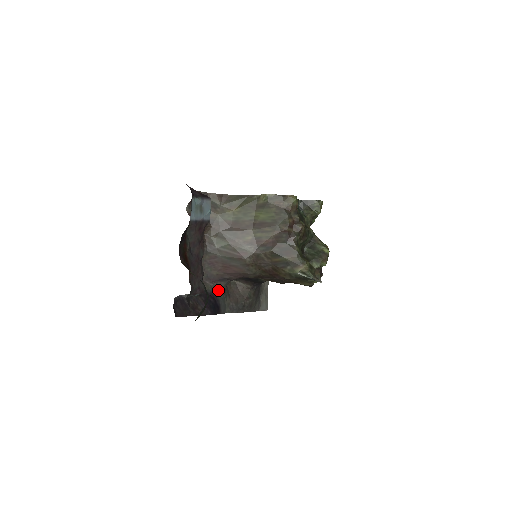
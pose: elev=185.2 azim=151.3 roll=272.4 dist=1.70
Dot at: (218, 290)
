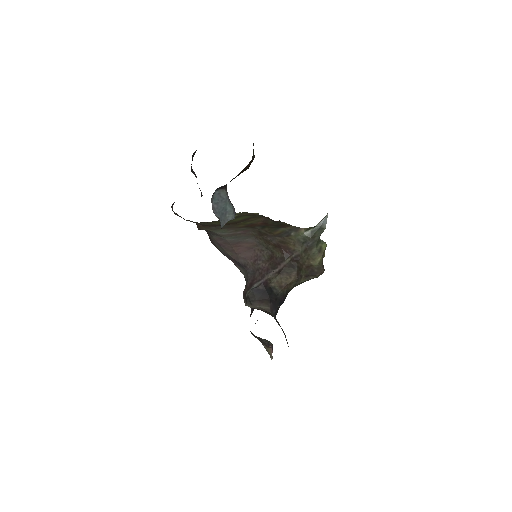
Dot at: occluded
